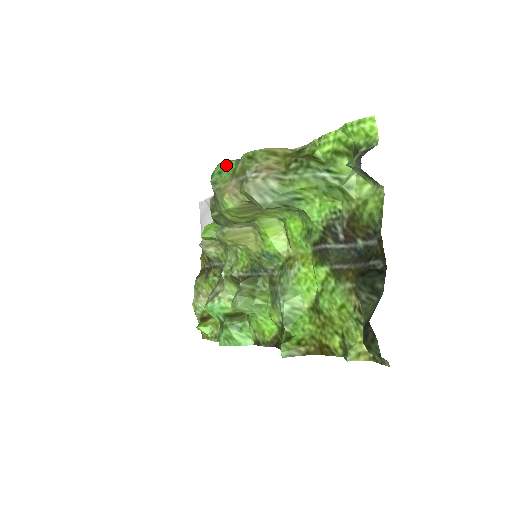
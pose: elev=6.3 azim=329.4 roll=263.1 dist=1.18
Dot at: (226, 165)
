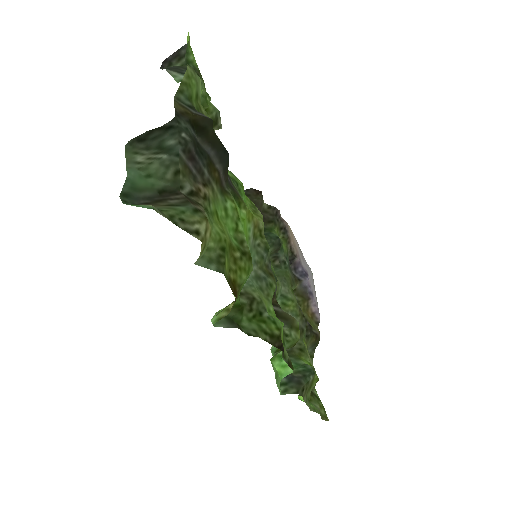
Dot at: occluded
